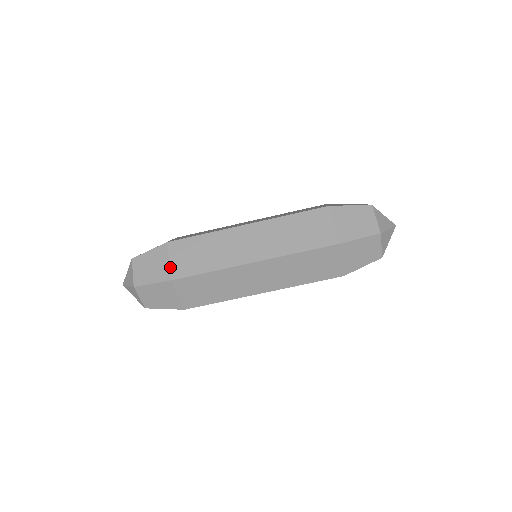
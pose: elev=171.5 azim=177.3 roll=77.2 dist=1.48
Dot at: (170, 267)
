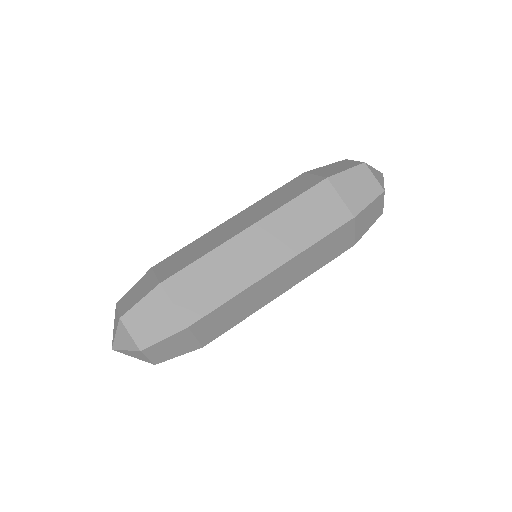
Dot at: (157, 277)
